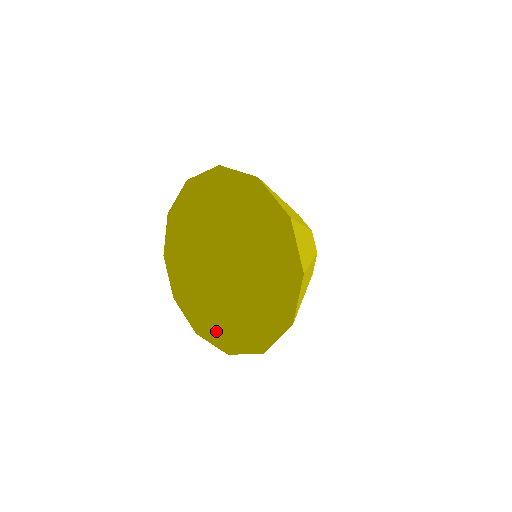
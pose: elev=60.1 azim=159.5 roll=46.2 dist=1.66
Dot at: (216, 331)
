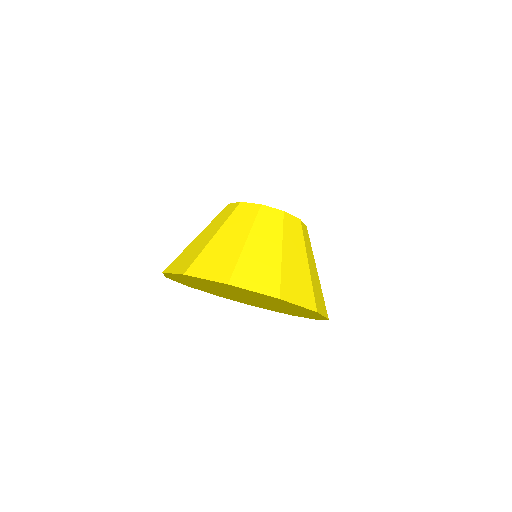
Dot at: (297, 305)
